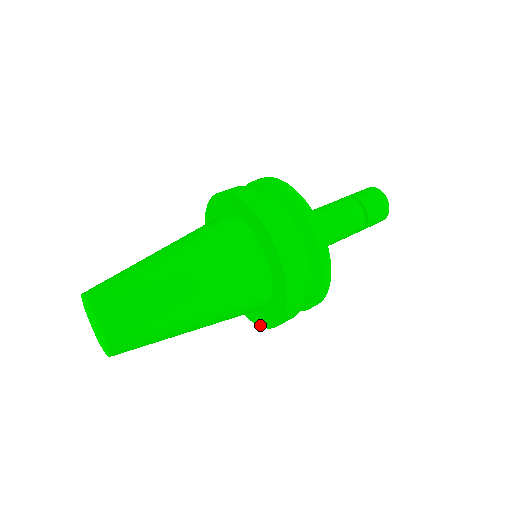
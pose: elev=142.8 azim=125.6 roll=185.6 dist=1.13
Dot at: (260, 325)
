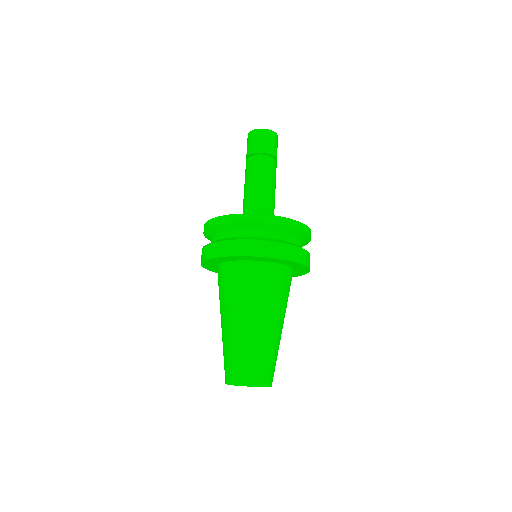
Dot at: occluded
